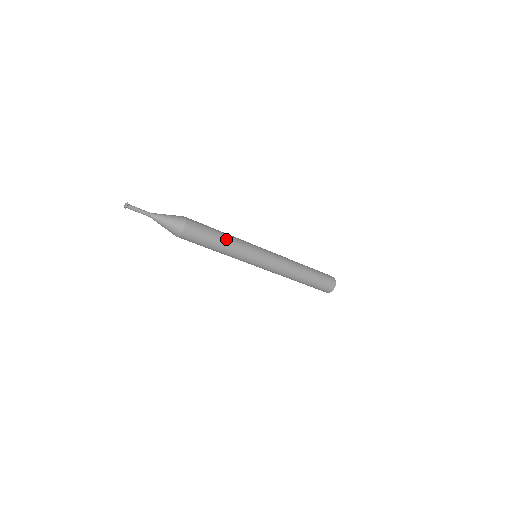
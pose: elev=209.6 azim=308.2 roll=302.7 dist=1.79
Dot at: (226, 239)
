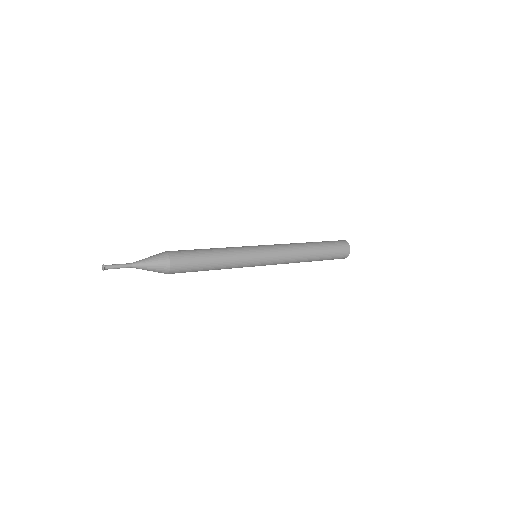
Dot at: (216, 252)
